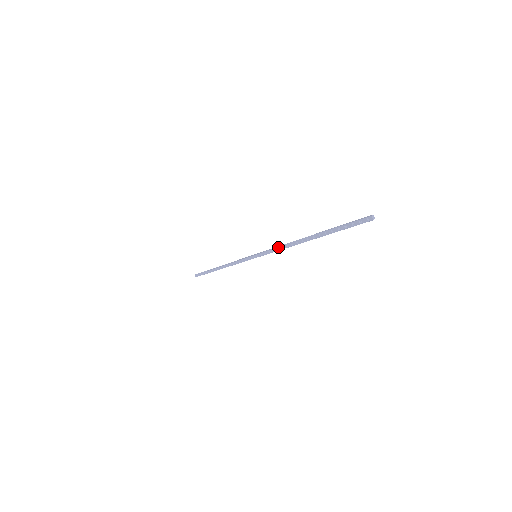
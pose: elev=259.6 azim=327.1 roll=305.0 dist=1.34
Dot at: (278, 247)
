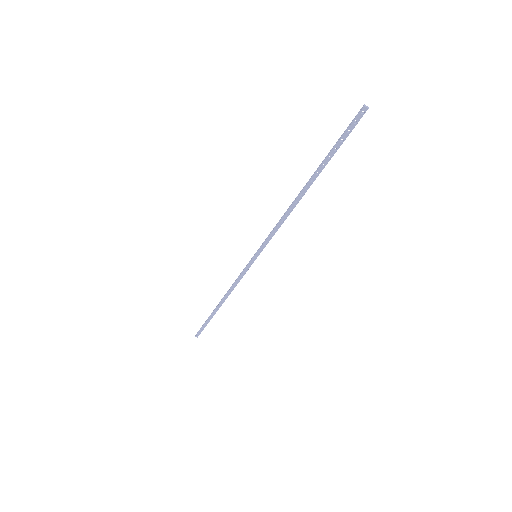
Dot at: (277, 225)
